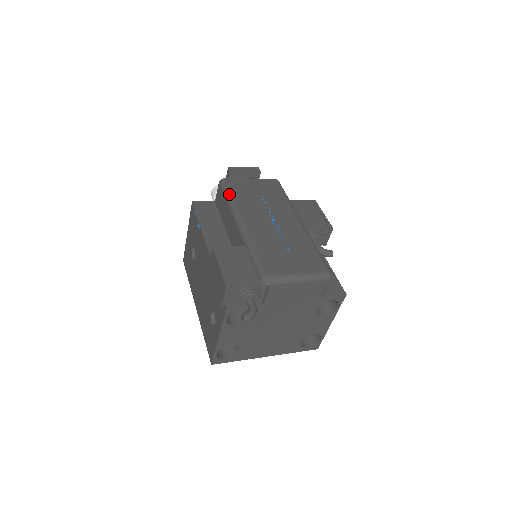
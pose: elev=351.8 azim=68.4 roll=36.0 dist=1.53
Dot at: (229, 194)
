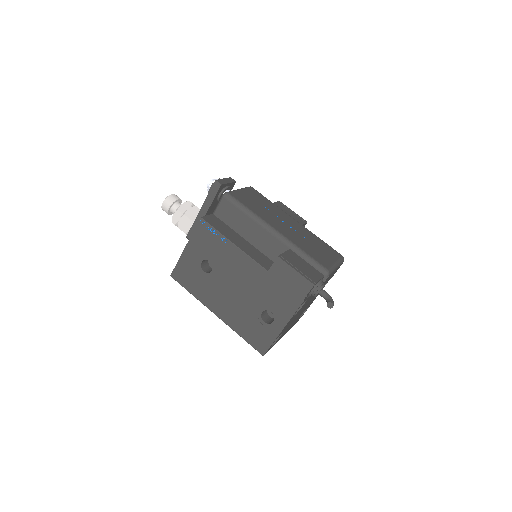
Dot at: (245, 207)
